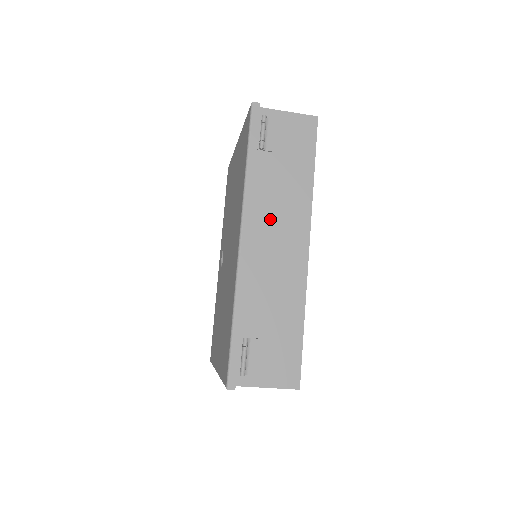
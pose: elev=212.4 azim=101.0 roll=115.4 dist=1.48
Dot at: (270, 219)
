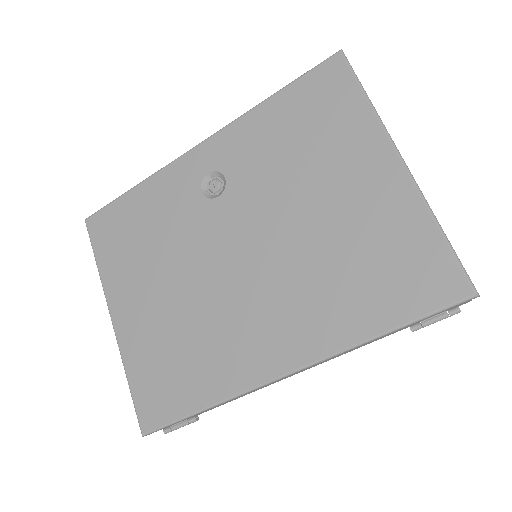
Dot at: occluded
